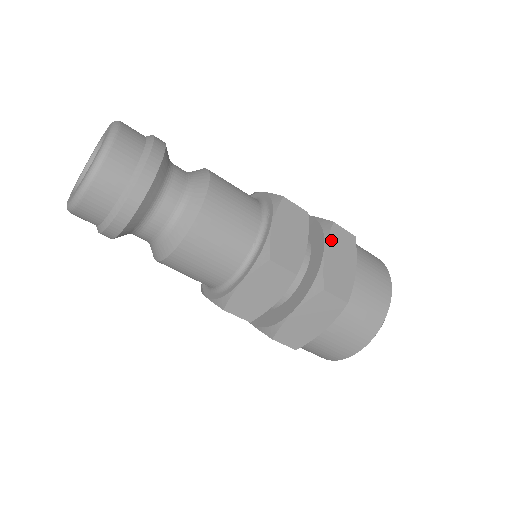
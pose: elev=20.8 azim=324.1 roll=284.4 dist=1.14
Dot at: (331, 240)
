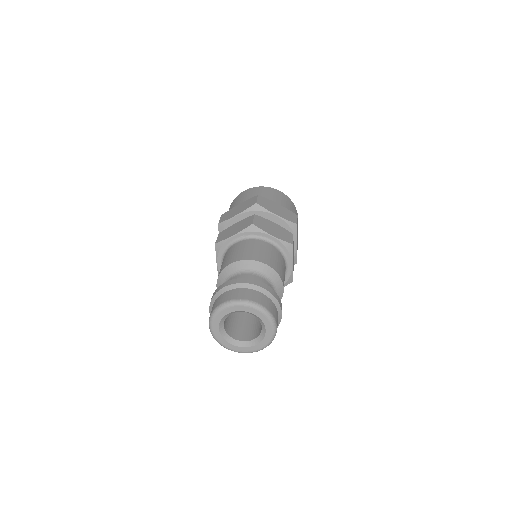
Dot at: occluded
